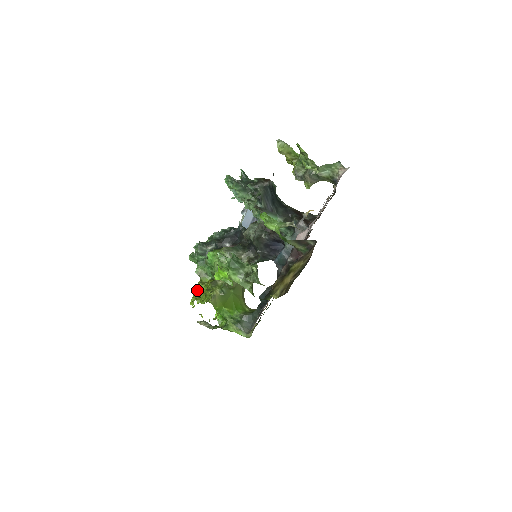
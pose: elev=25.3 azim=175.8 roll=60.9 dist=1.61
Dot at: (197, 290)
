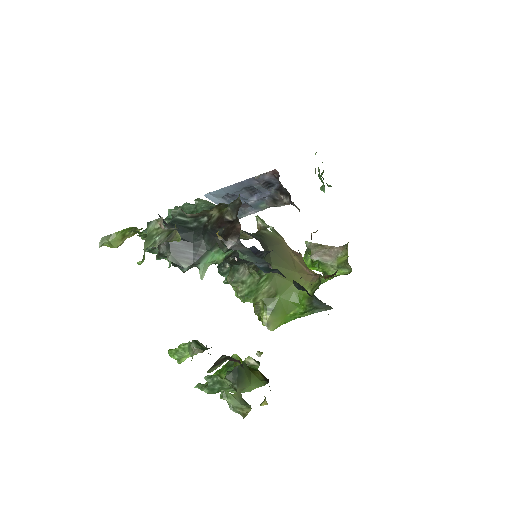
Dot at: occluded
